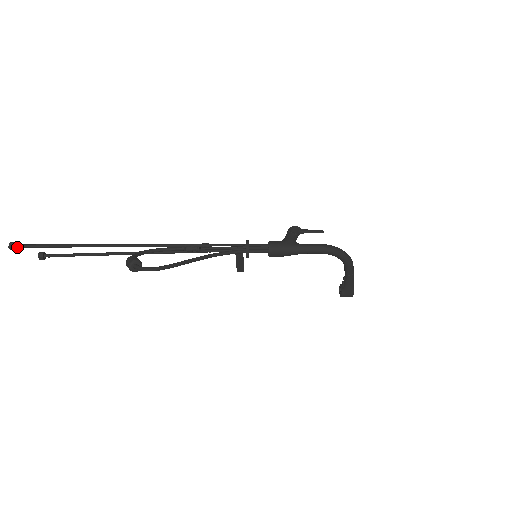
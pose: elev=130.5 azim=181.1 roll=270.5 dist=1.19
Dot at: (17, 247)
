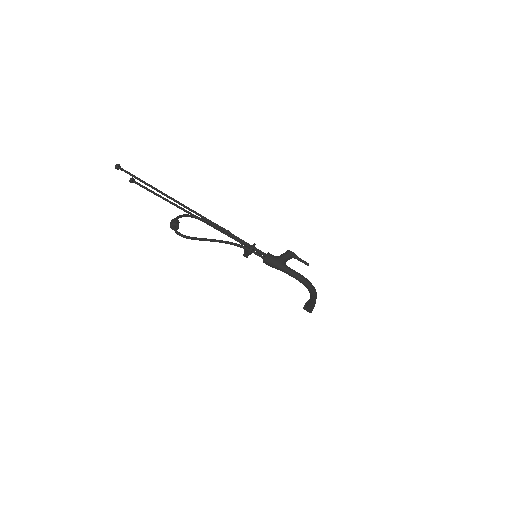
Dot at: (120, 169)
